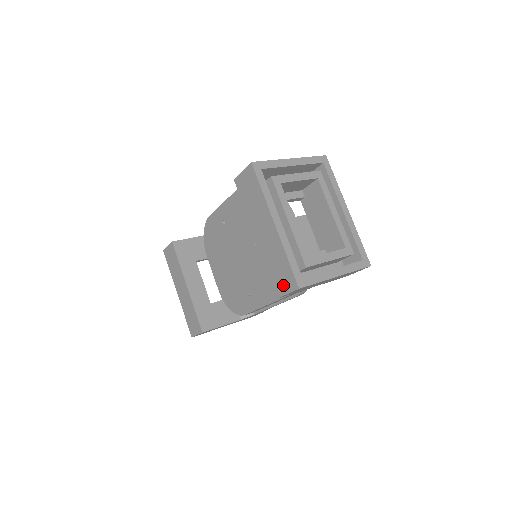
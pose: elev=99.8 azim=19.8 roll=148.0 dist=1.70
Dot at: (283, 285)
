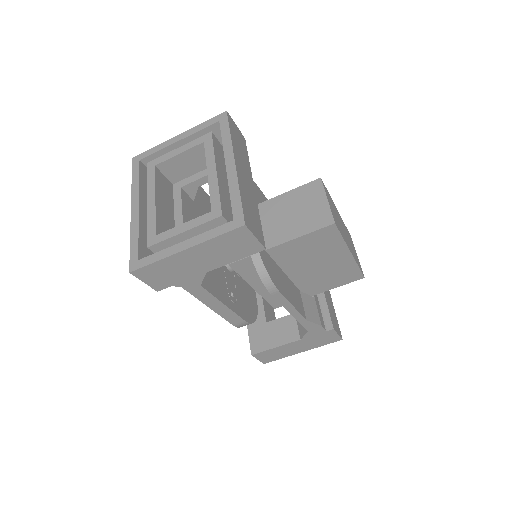
Dot at: occluded
